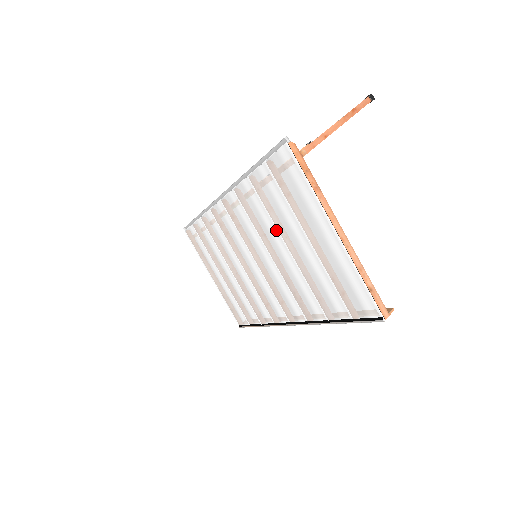
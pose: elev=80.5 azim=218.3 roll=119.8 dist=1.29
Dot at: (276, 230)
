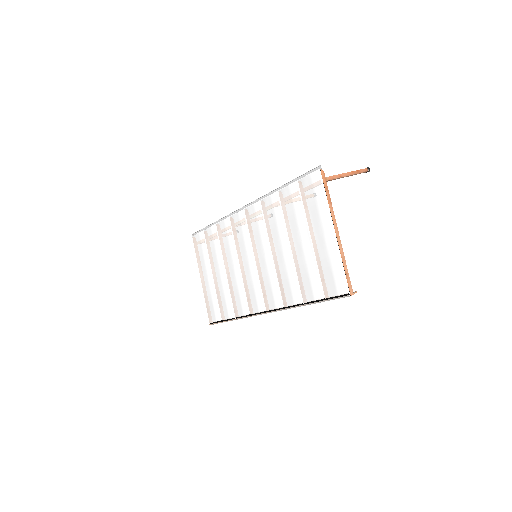
Dot at: (286, 231)
